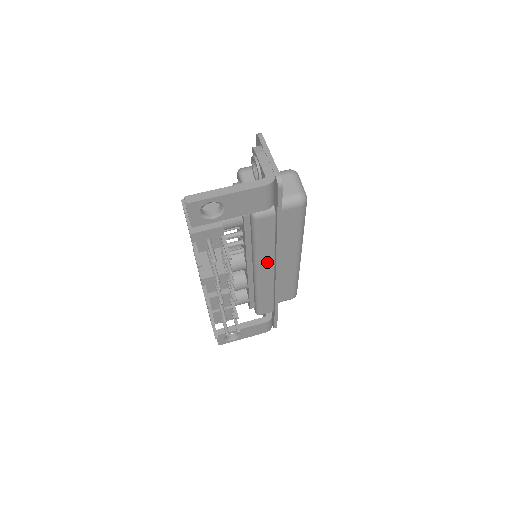
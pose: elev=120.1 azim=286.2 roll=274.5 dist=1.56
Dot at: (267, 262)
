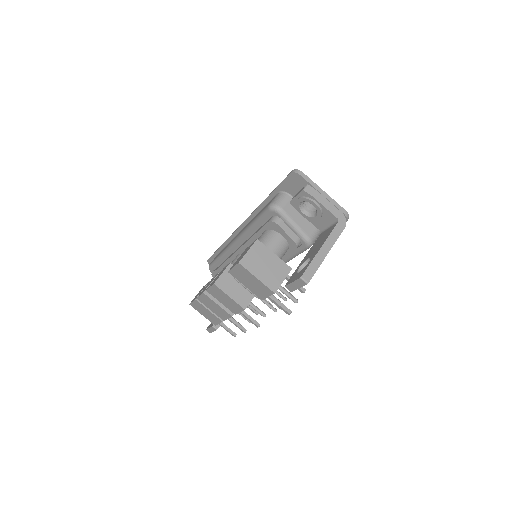
Dot at: occluded
